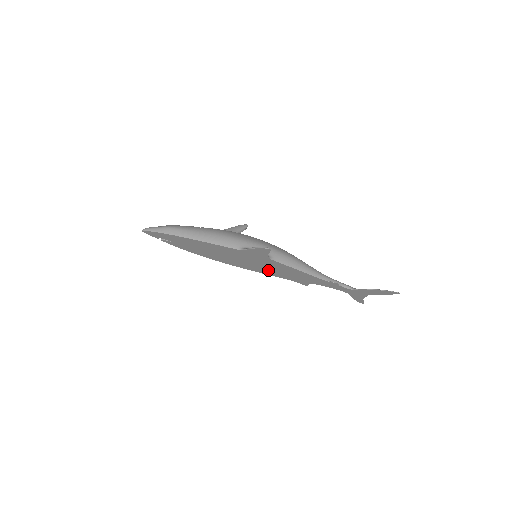
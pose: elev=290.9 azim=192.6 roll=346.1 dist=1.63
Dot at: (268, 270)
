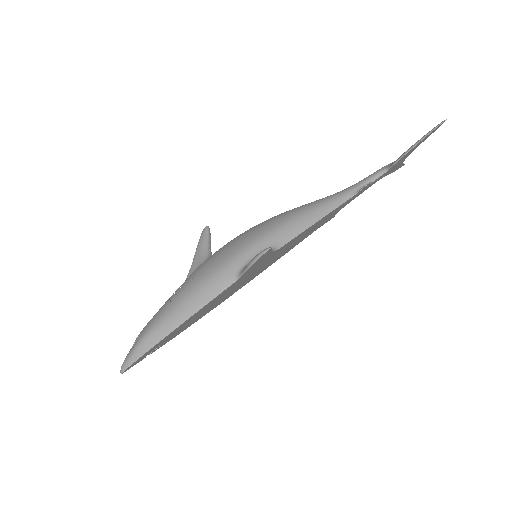
Dot at: (283, 253)
